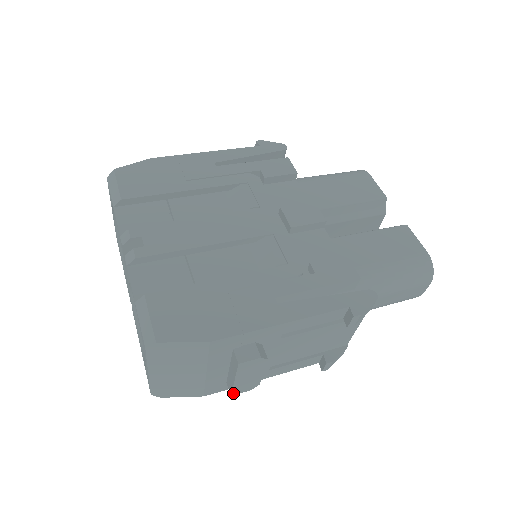
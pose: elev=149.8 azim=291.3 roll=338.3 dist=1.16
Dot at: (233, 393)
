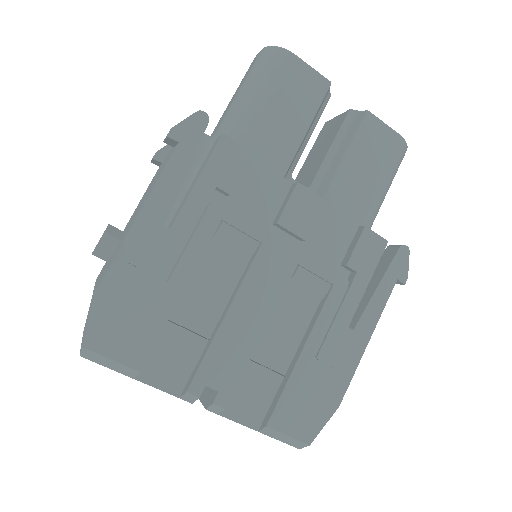
Dot at: occluded
